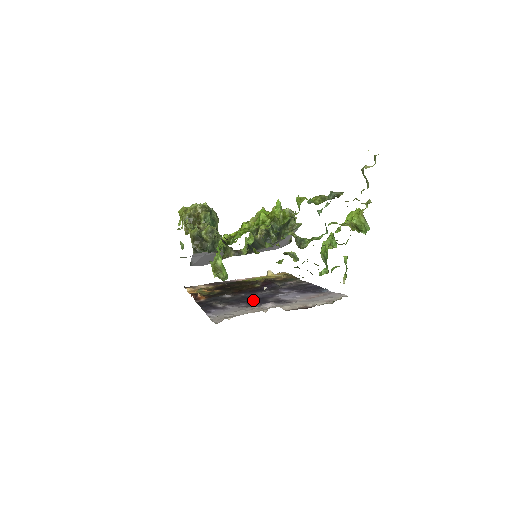
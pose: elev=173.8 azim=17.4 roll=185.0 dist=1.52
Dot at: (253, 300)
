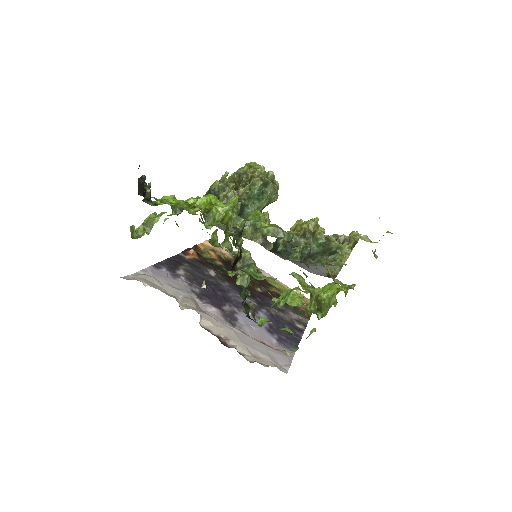
Dot at: (215, 294)
